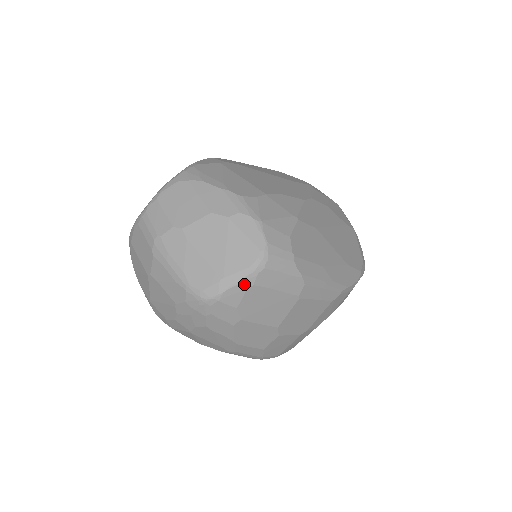
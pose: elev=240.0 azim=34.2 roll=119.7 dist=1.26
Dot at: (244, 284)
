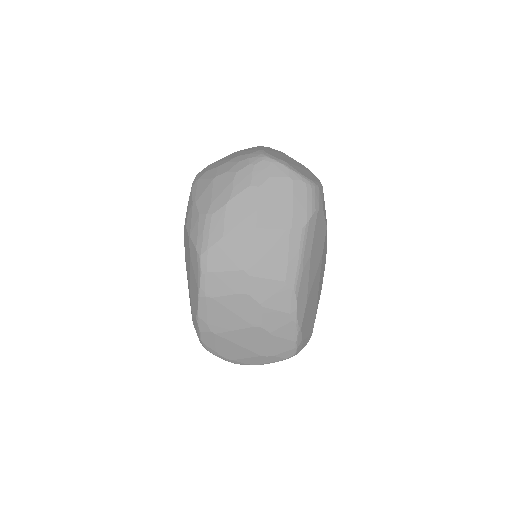
Dot at: (291, 173)
